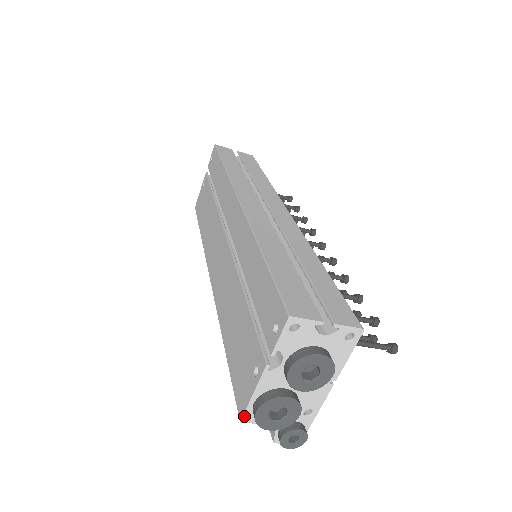
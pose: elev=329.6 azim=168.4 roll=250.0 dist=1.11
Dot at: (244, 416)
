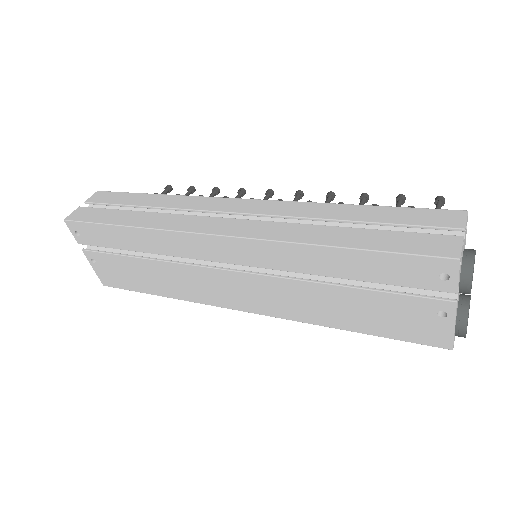
Dot at: (453, 344)
